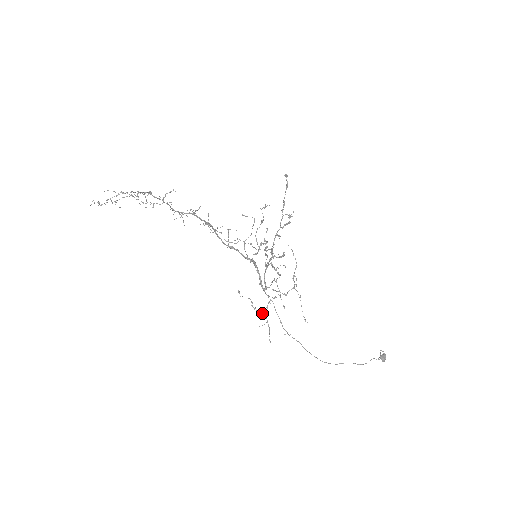
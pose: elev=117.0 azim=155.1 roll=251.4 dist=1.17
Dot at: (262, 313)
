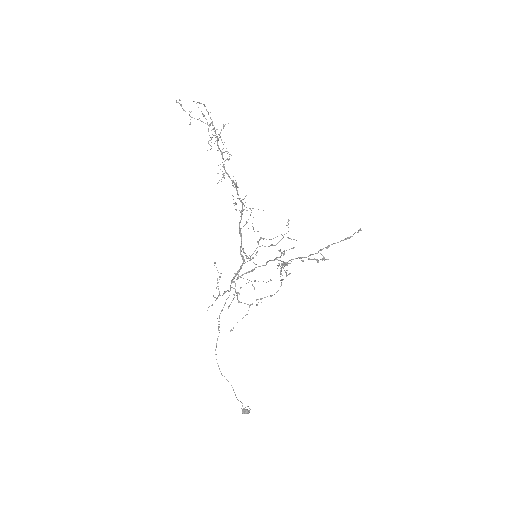
Dot at: occluded
